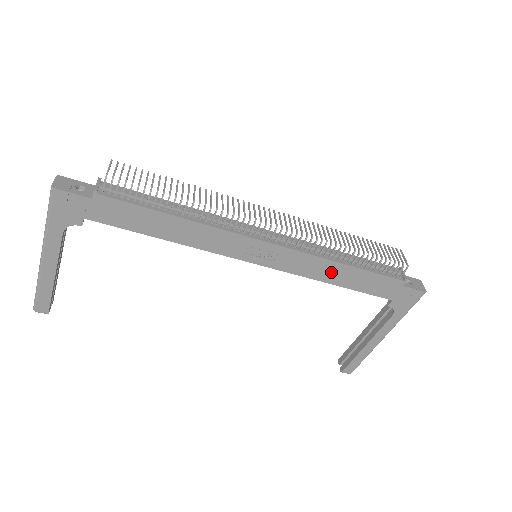
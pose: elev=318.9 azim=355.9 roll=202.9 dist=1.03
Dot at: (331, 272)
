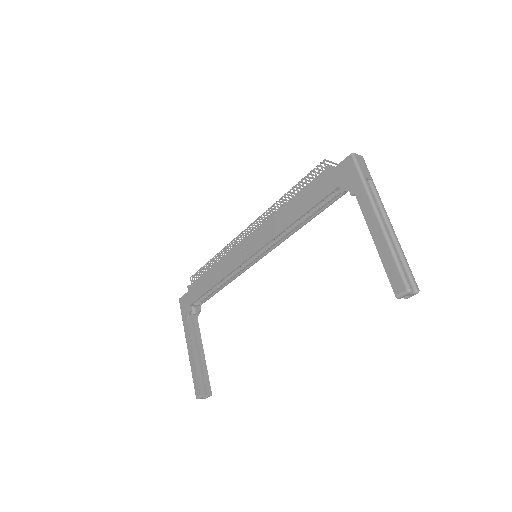
Dot at: (285, 217)
